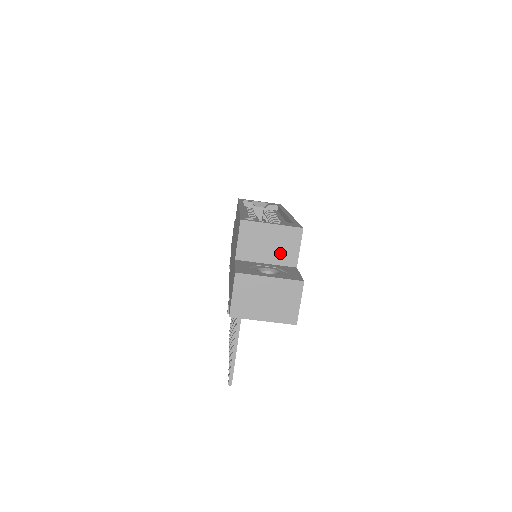
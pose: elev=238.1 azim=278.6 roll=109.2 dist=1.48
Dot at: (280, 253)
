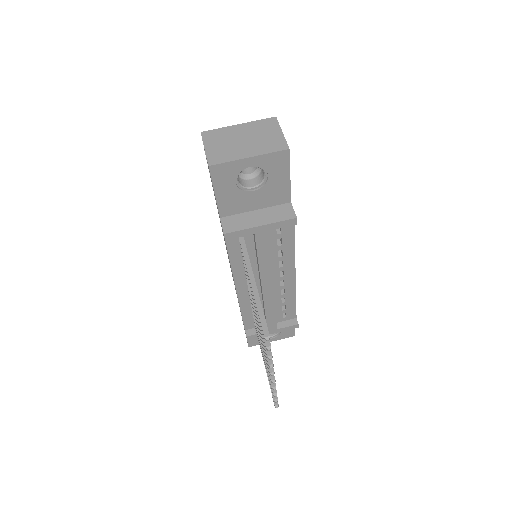
Dot at: occluded
